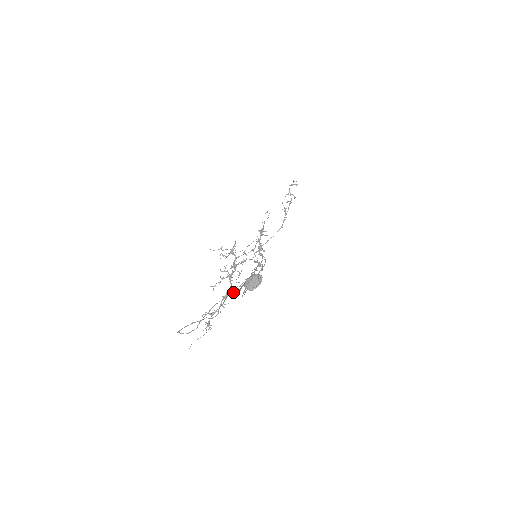
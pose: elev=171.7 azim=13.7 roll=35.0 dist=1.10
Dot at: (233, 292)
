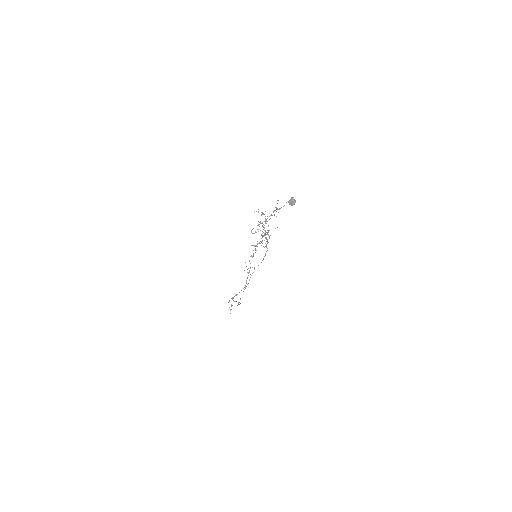
Dot at: occluded
